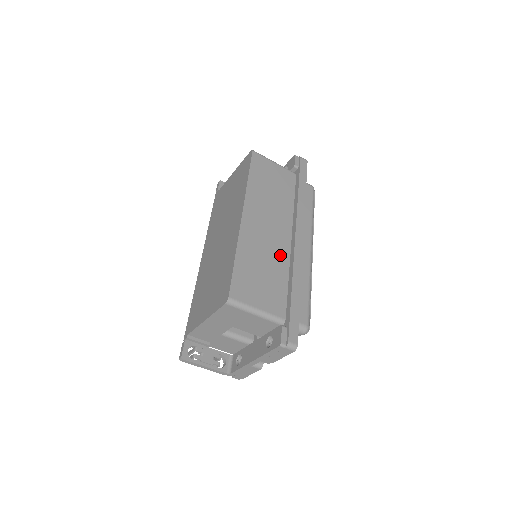
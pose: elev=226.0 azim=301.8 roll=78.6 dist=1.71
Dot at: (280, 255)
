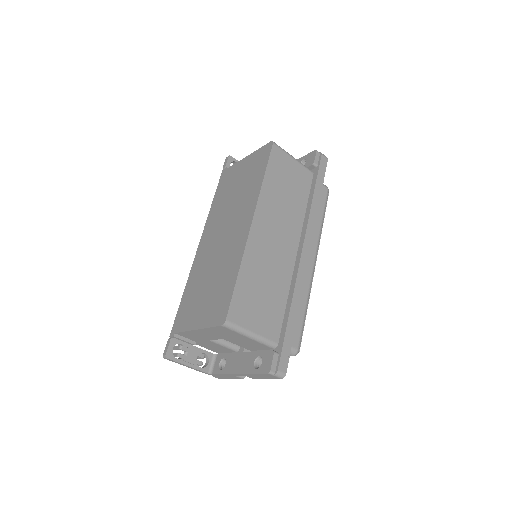
Dot at: (283, 271)
